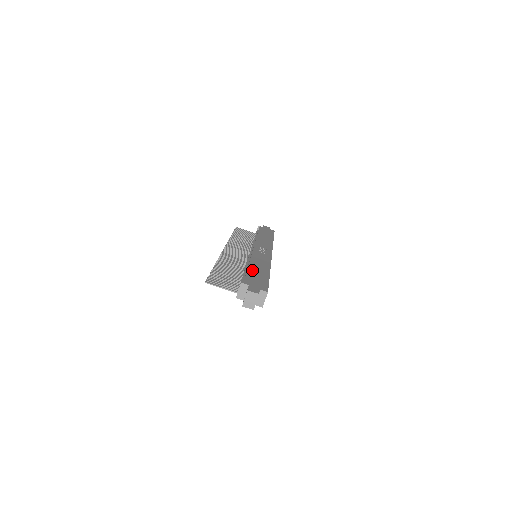
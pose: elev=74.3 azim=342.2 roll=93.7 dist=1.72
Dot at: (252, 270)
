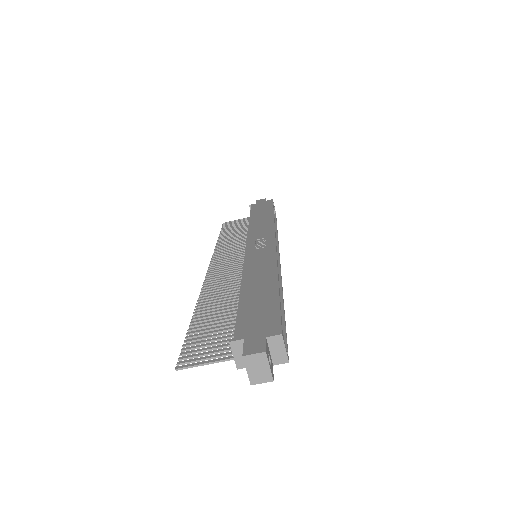
Dot at: (247, 297)
